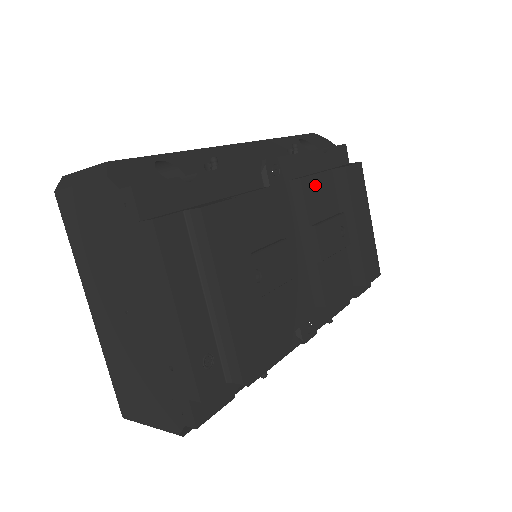
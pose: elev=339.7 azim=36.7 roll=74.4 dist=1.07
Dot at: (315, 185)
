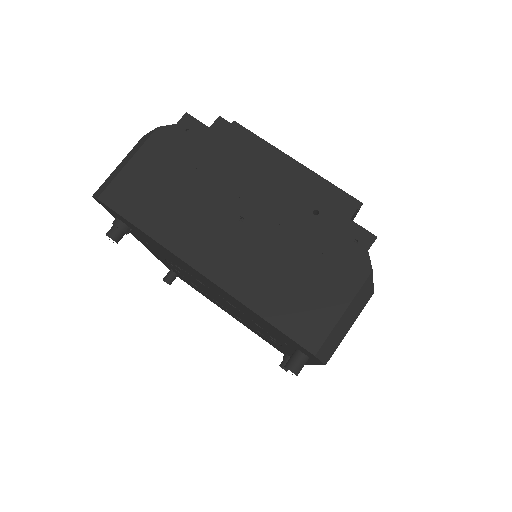
Dot at: occluded
